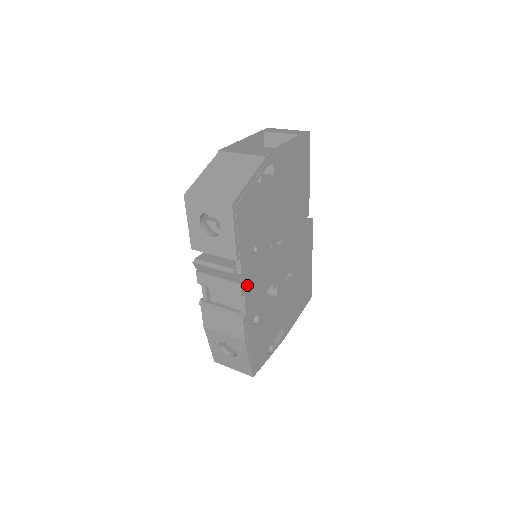
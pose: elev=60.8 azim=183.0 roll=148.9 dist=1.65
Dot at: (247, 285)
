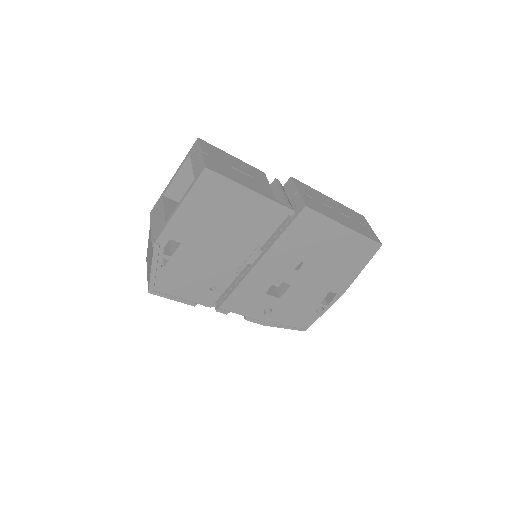
Dot at: (228, 306)
